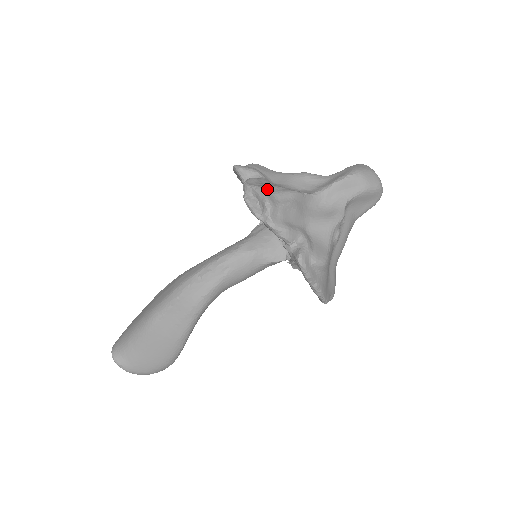
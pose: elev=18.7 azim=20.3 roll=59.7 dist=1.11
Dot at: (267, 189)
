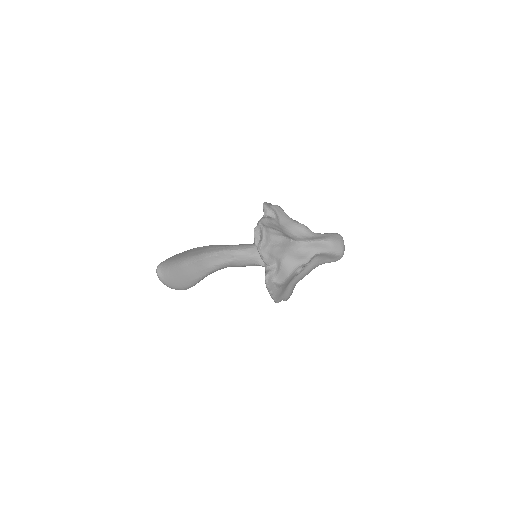
Dot at: (269, 230)
